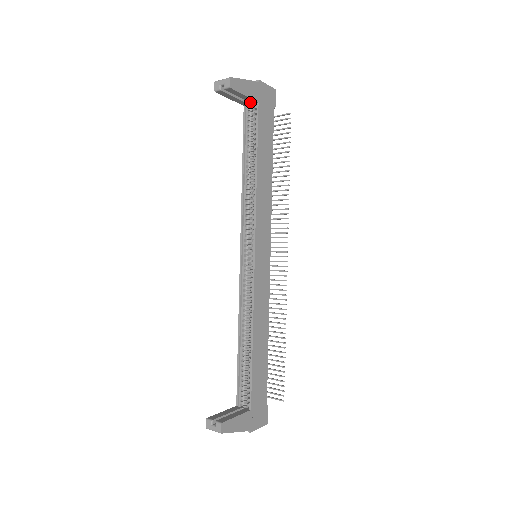
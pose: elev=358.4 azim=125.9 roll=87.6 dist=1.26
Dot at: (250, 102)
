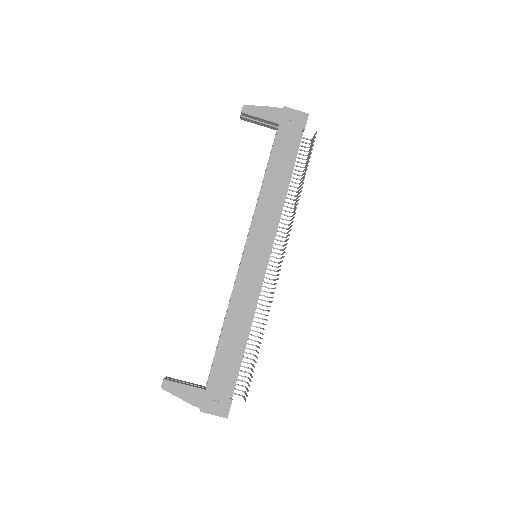
Dot at: (275, 125)
